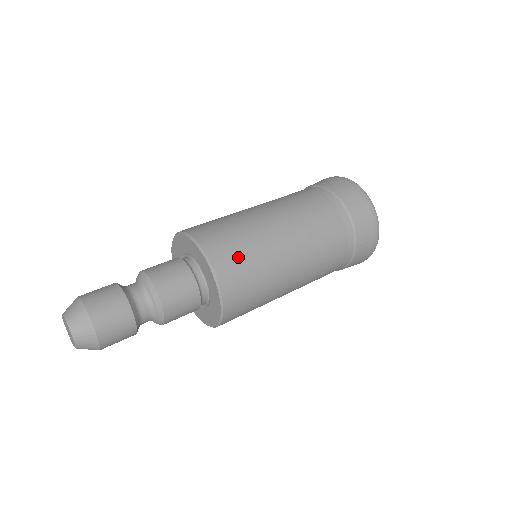
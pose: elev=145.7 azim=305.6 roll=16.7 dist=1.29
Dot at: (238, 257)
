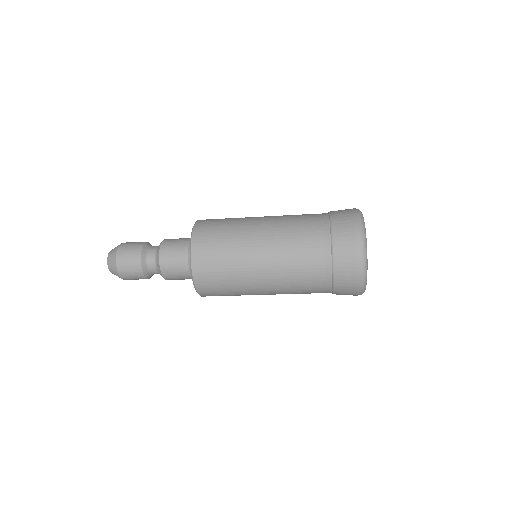
Dot at: occluded
